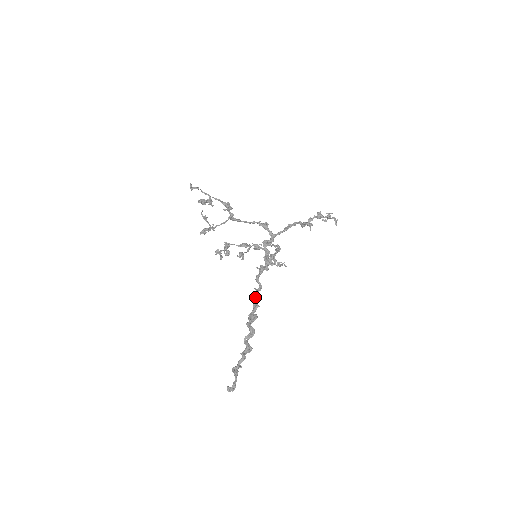
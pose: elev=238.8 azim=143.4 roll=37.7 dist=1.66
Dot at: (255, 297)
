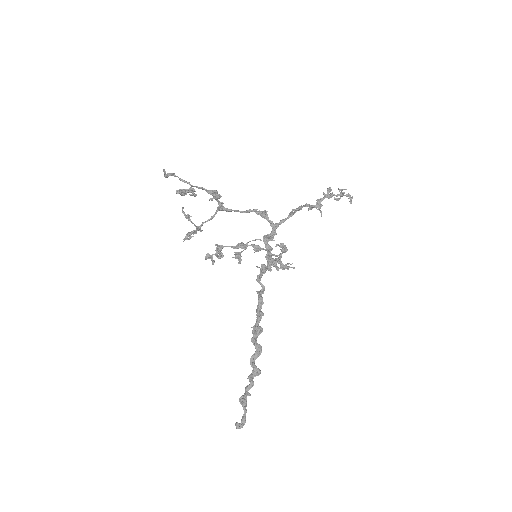
Dot at: (258, 303)
